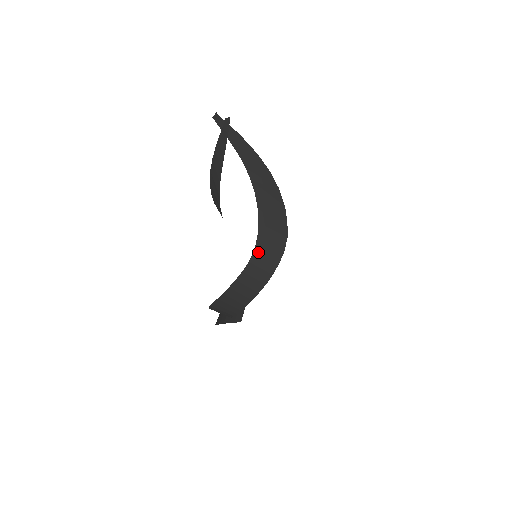
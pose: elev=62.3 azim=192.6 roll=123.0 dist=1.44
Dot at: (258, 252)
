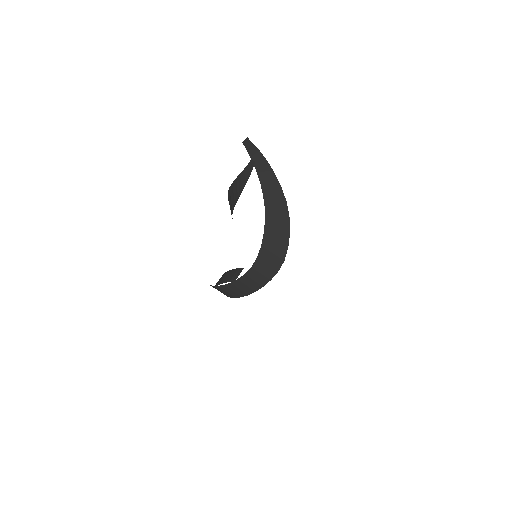
Dot at: (255, 268)
